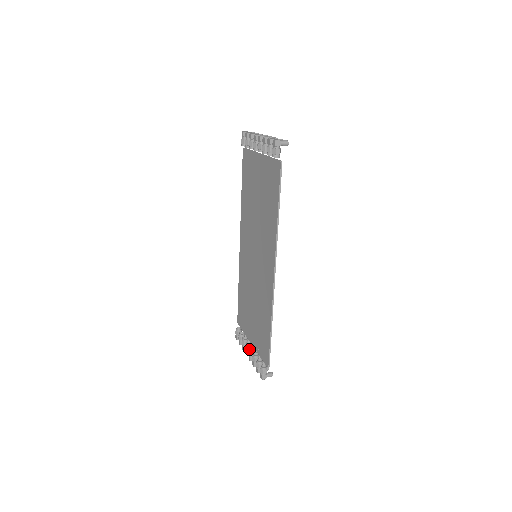
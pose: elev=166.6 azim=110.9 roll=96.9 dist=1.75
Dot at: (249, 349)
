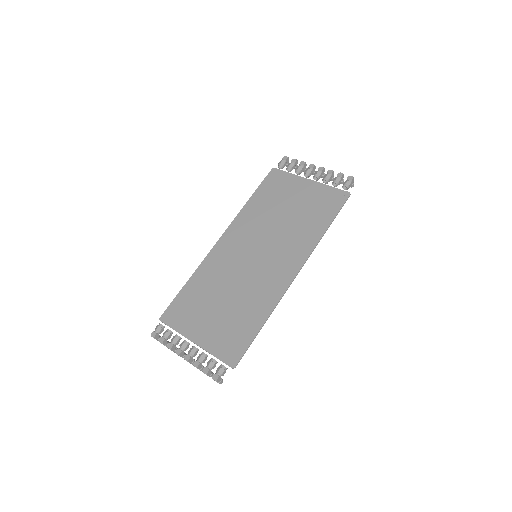
Dot at: occluded
